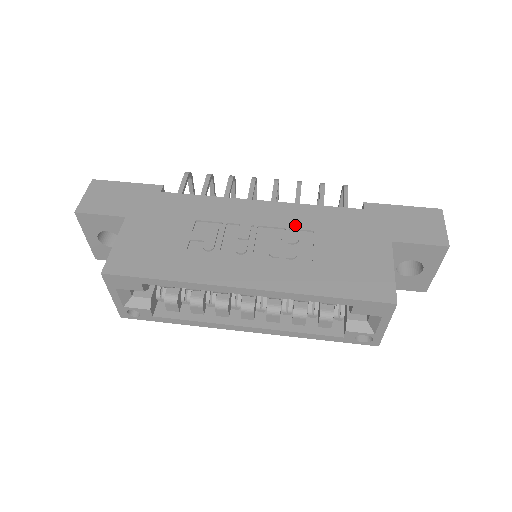
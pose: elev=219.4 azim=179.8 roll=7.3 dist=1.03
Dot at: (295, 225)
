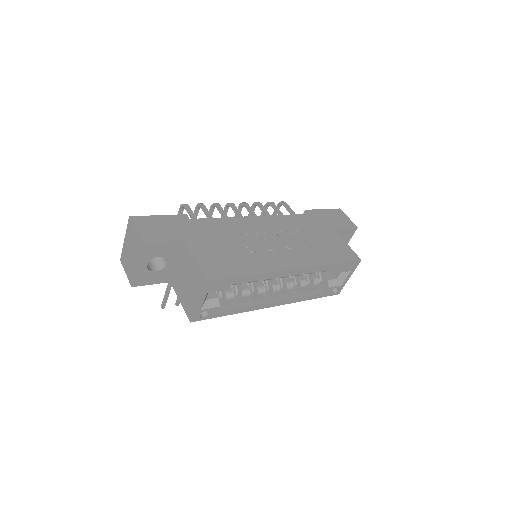
Dot at: (286, 228)
